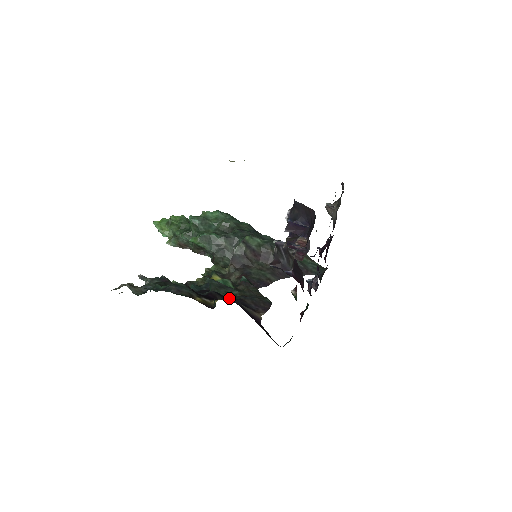
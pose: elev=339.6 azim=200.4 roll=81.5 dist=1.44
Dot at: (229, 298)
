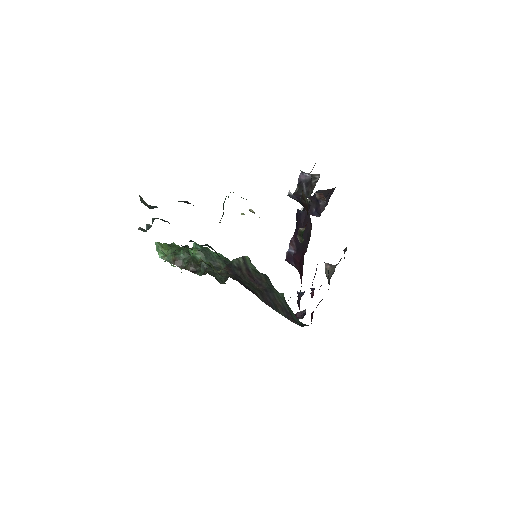
Dot at: occluded
